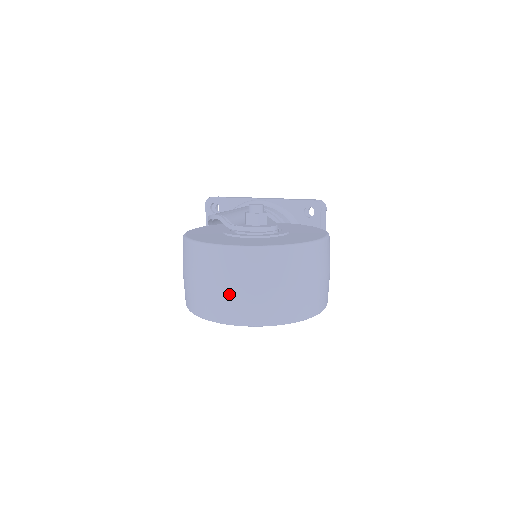
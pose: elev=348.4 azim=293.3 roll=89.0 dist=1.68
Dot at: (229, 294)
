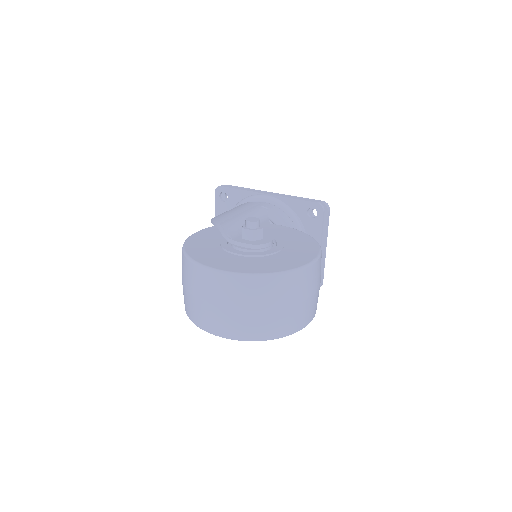
Dot at: (218, 312)
